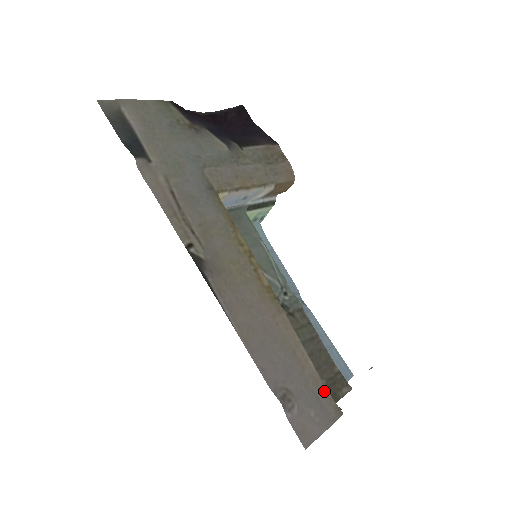
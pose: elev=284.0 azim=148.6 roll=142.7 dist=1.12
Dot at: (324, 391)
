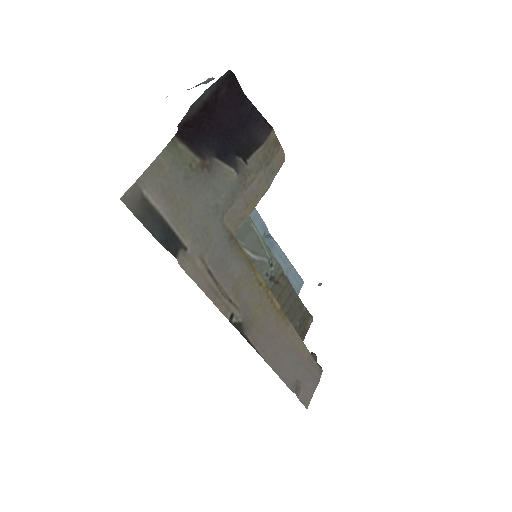
Dot at: (313, 362)
